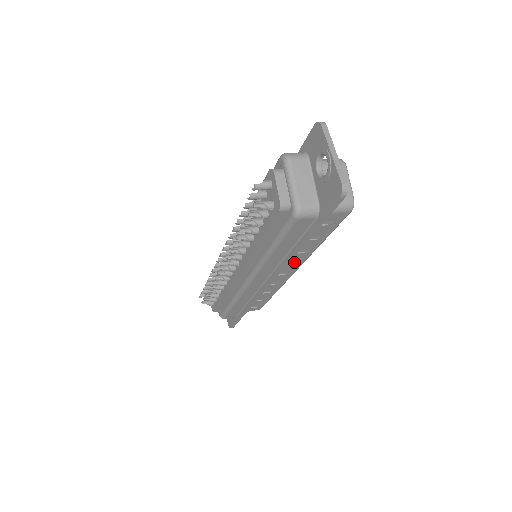
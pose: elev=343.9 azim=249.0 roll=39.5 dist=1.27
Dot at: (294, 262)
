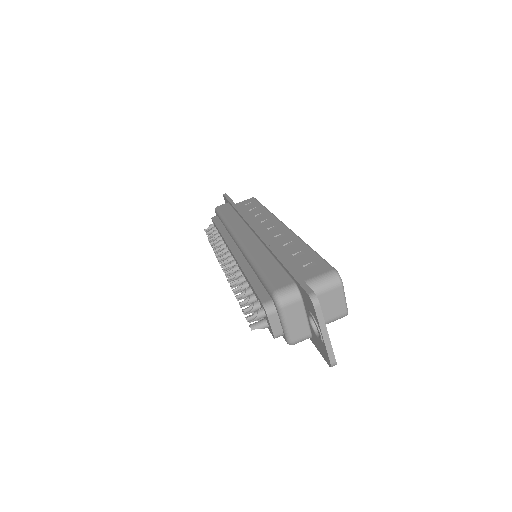
Dot at: occluded
